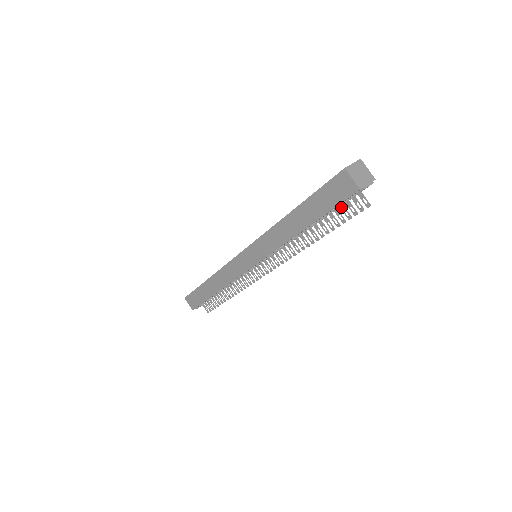
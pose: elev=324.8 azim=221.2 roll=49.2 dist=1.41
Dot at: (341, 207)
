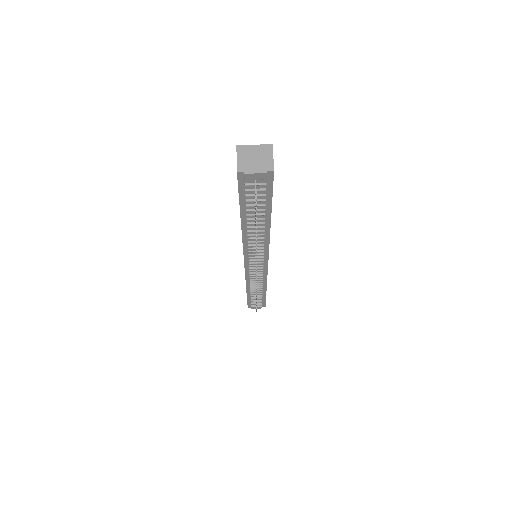
Dot at: occluded
